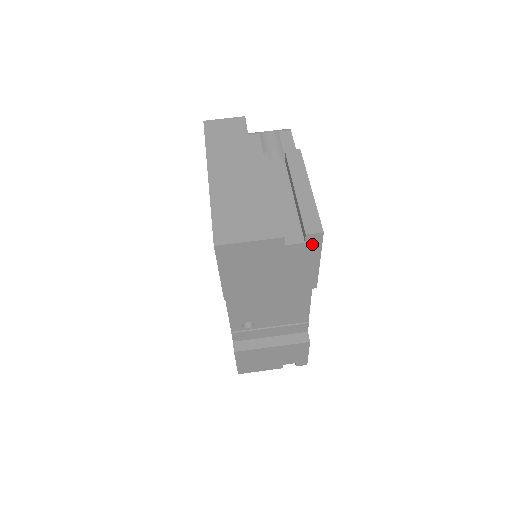
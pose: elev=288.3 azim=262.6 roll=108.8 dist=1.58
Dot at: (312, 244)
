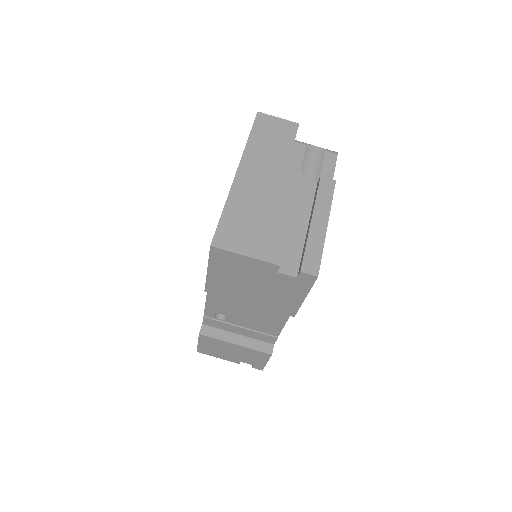
Dot at: (303, 281)
